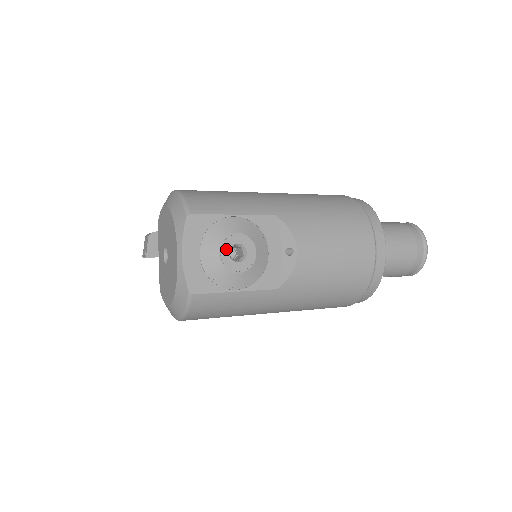
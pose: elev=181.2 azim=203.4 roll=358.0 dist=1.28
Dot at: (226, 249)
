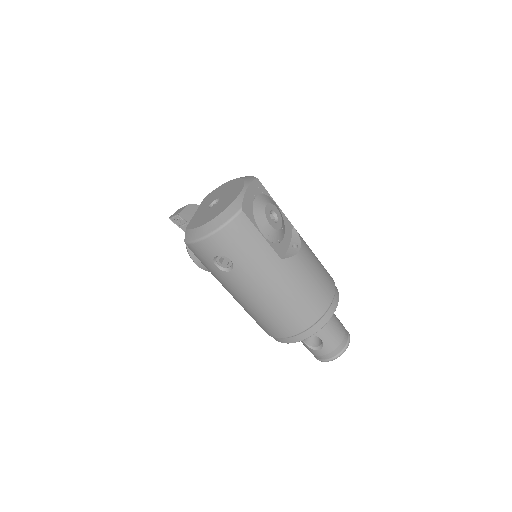
Dot at: (269, 208)
